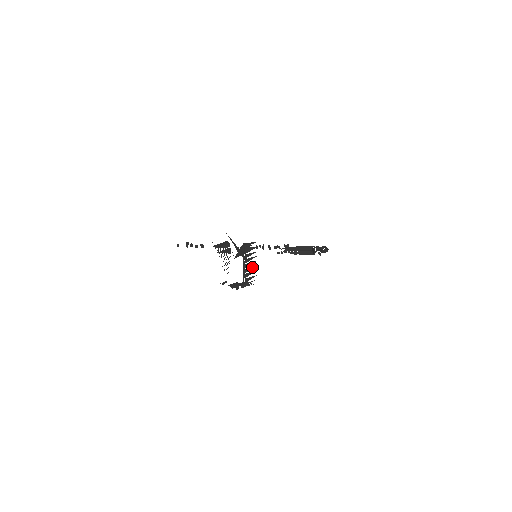
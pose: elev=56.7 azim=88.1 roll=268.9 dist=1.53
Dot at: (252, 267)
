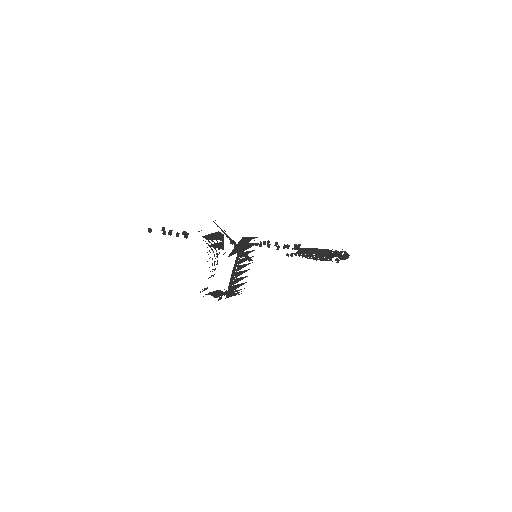
Dot at: (244, 270)
